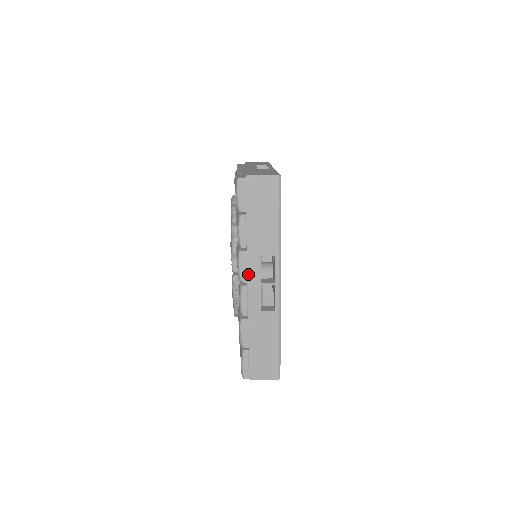
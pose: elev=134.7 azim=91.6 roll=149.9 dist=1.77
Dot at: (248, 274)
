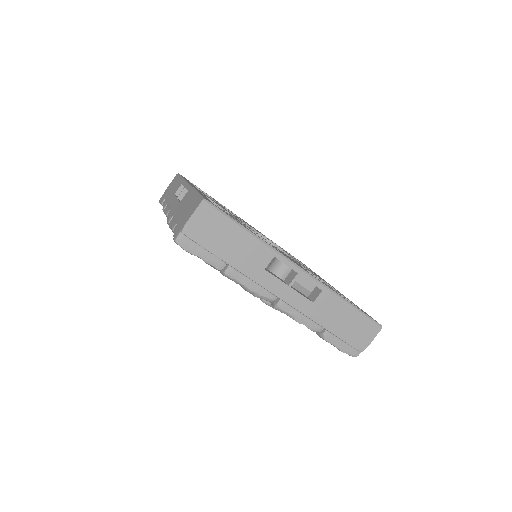
Dot at: occluded
